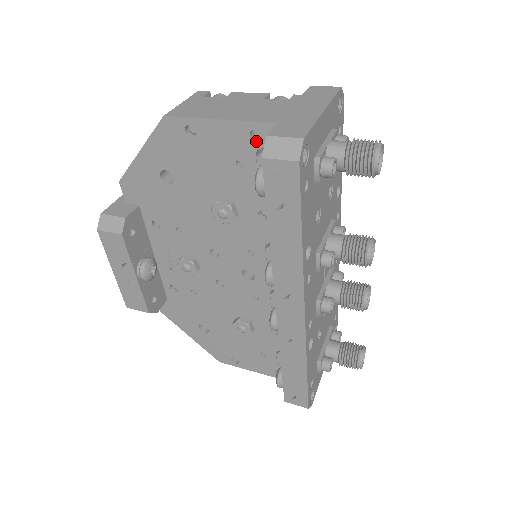
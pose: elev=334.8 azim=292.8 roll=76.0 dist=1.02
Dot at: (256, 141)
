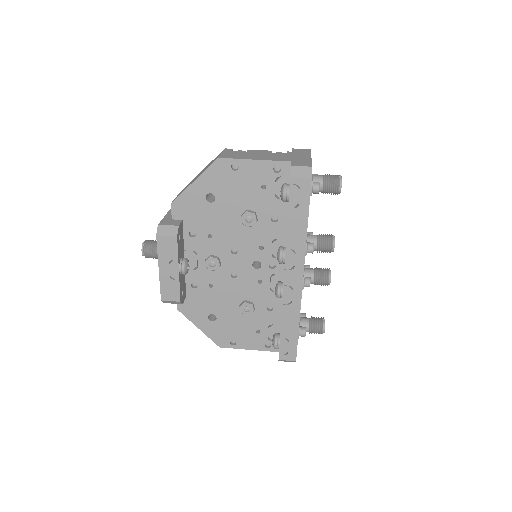
Dot at: (276, 172)
